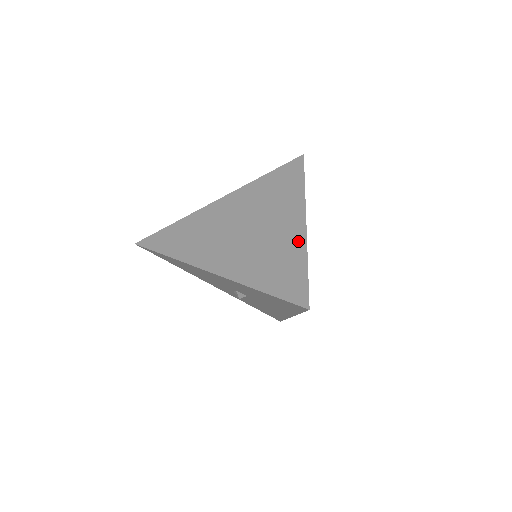
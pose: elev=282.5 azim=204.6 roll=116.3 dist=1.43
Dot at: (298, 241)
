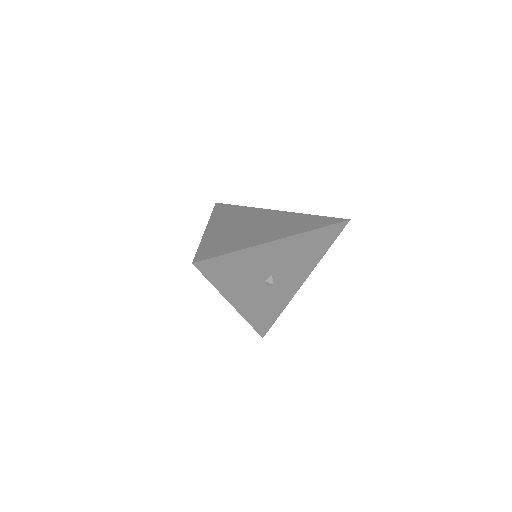
Dot at: (292, 214)
